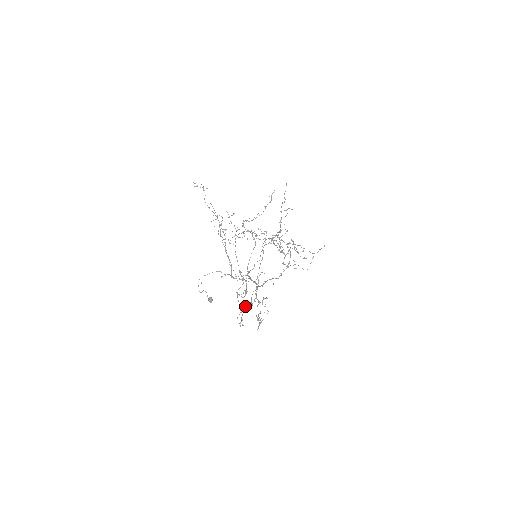
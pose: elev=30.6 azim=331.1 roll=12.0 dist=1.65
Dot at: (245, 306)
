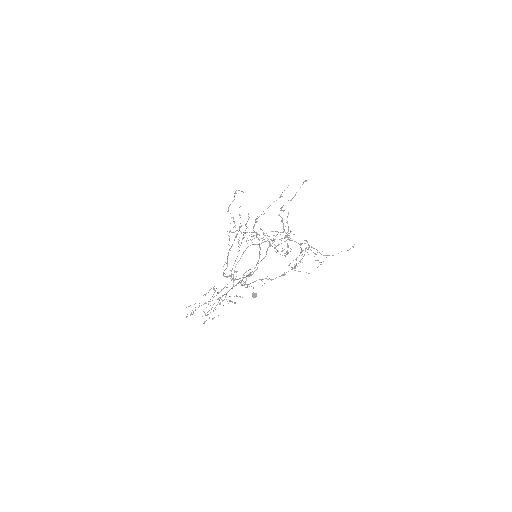
Dot at: (209, 301)
